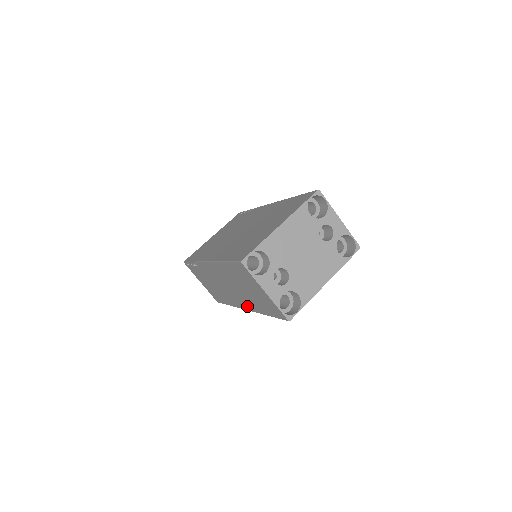
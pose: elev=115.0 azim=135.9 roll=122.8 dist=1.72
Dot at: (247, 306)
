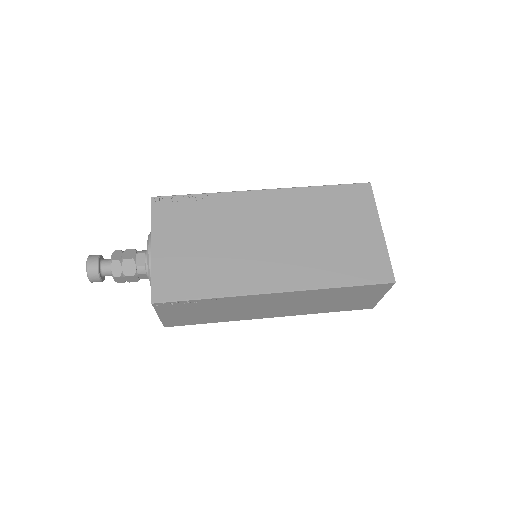
Dot at: (287, 314)
